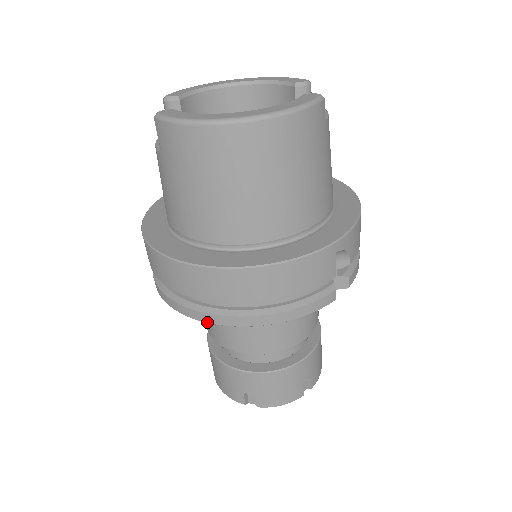
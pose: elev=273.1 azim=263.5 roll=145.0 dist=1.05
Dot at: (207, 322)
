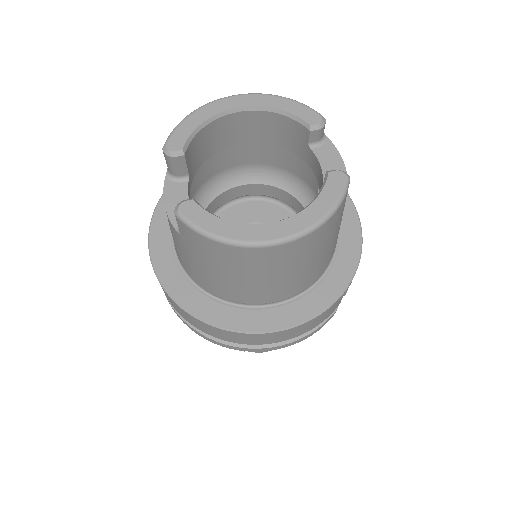
Dot at: occluded
